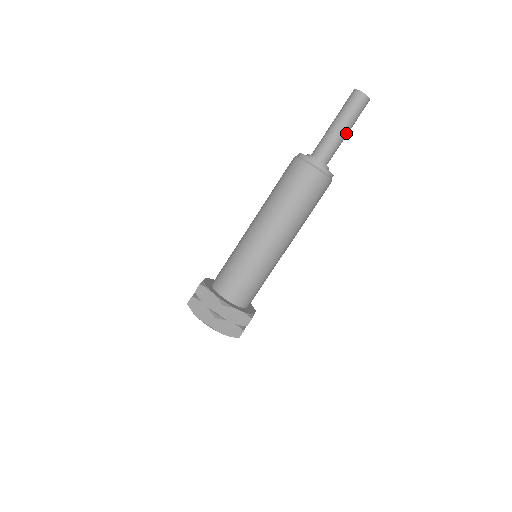
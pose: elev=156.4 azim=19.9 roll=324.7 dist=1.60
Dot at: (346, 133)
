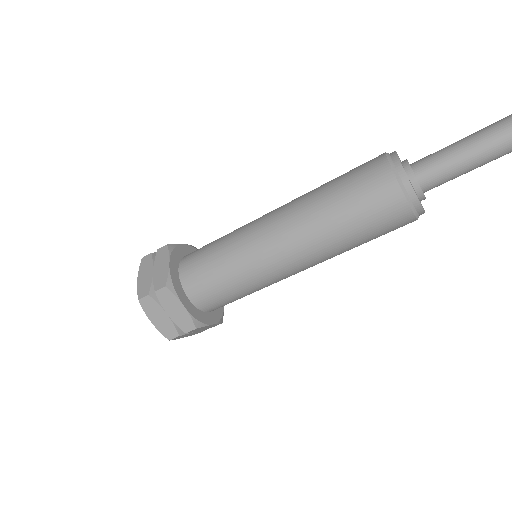
Dot at: (485, 163)
